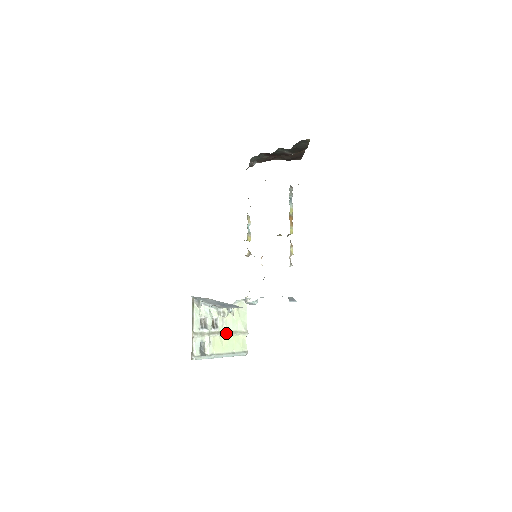
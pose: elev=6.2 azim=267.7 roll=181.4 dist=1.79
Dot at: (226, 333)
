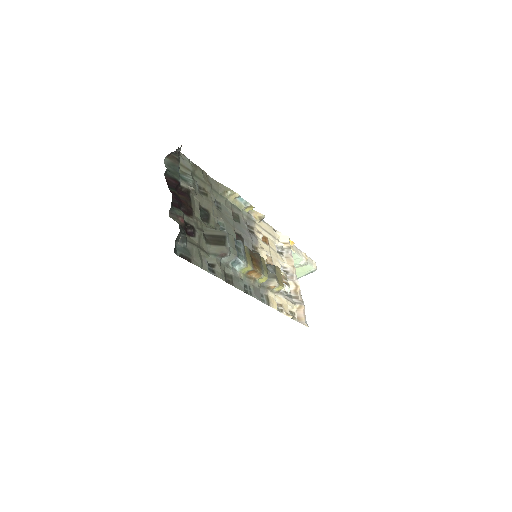
Dot at: occluded
